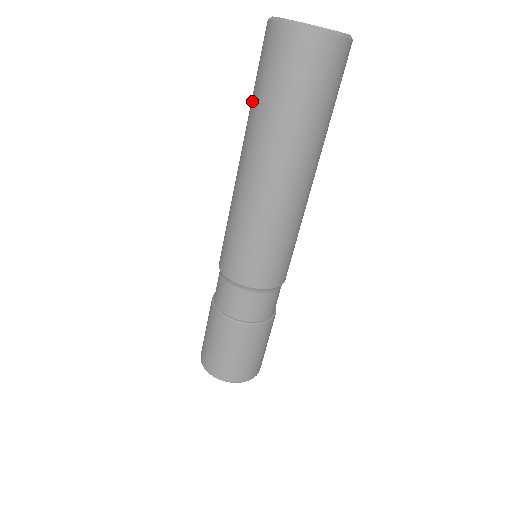
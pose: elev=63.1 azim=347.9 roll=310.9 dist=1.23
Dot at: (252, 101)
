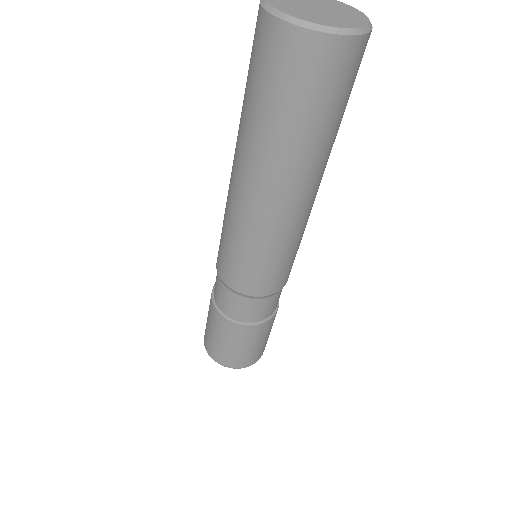
Dot at: (265, 124)
